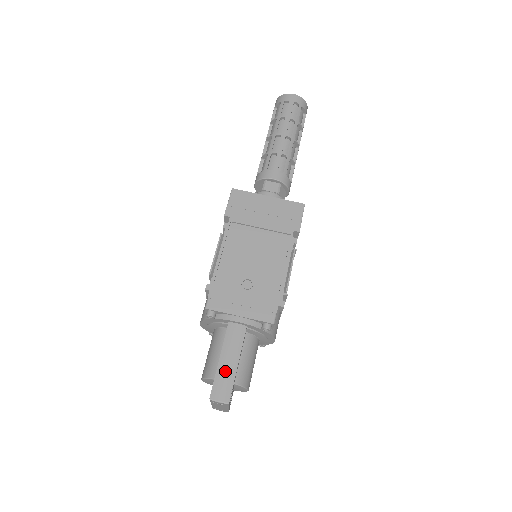
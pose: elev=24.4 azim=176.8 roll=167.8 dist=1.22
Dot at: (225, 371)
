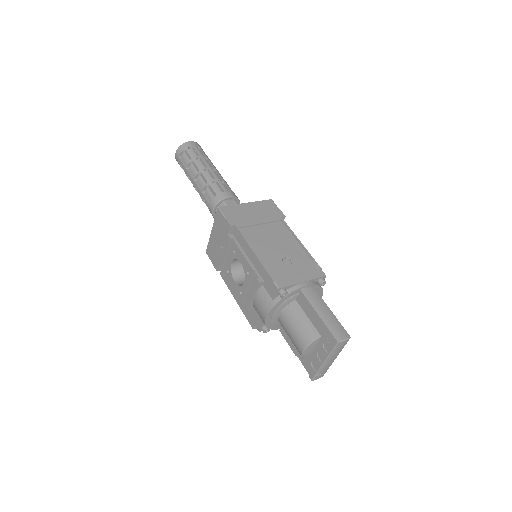
Dot at: (329, 319)
